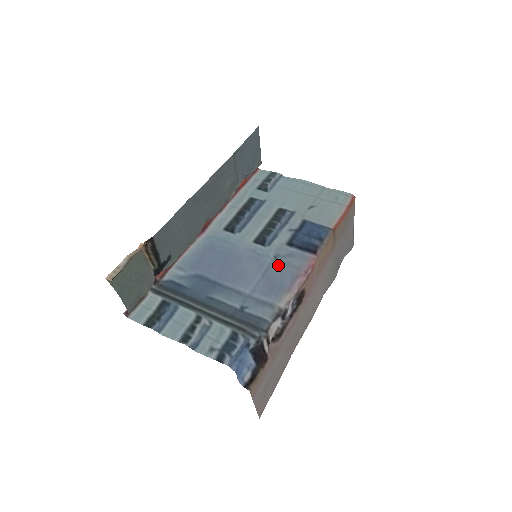
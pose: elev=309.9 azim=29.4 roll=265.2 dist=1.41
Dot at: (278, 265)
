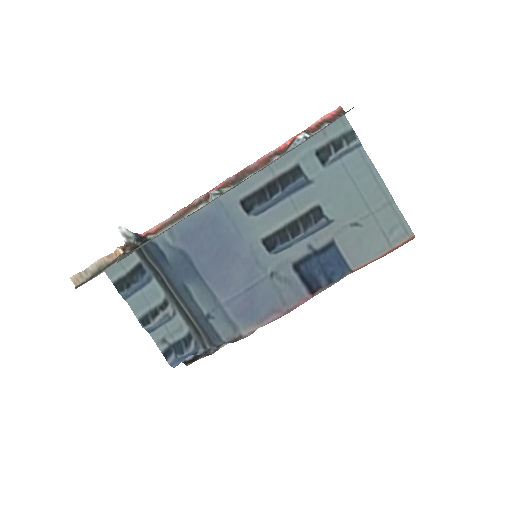
Dot at: (268, 286)
